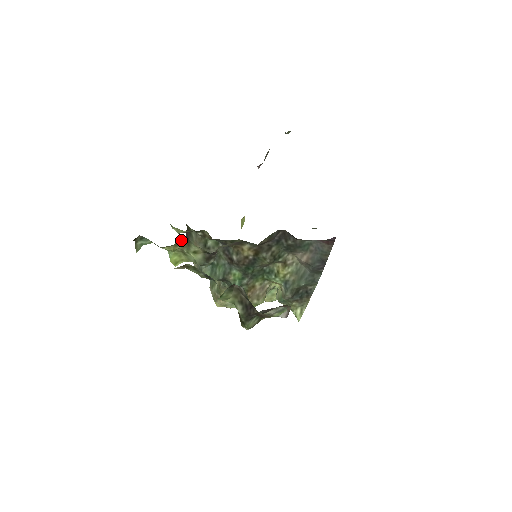
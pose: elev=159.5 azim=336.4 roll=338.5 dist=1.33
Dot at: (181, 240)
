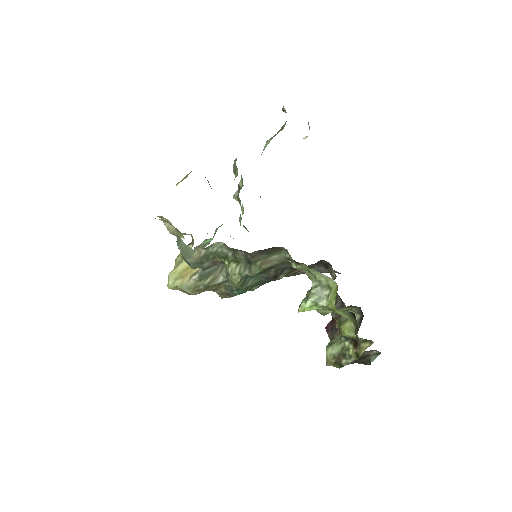
Dot at: occluded
